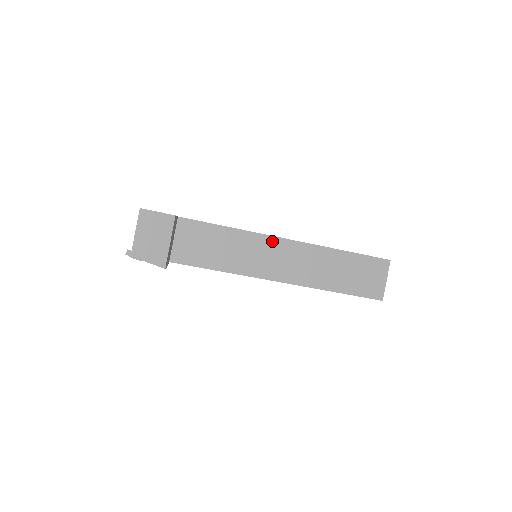
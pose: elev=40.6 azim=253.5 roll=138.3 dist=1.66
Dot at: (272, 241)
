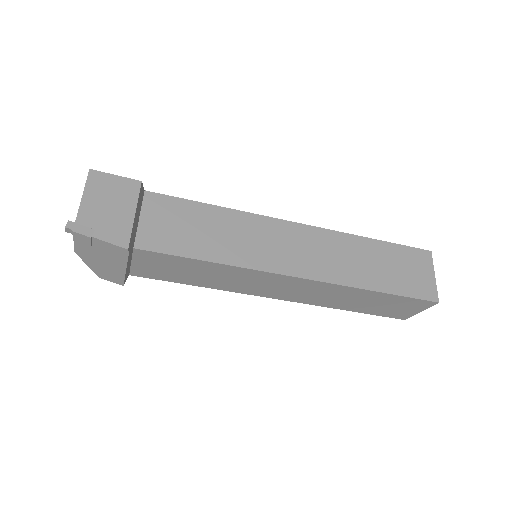
Dot at: (277, 225)
